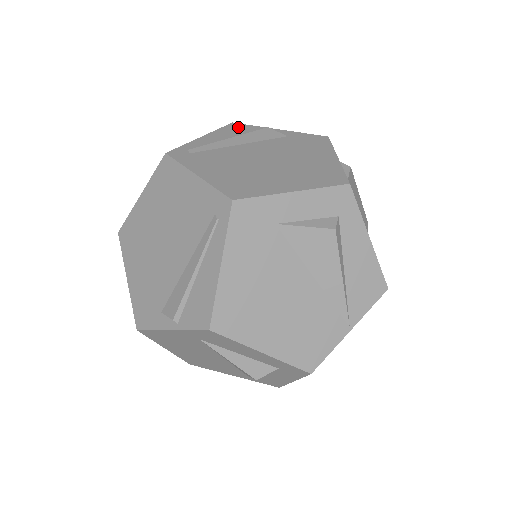
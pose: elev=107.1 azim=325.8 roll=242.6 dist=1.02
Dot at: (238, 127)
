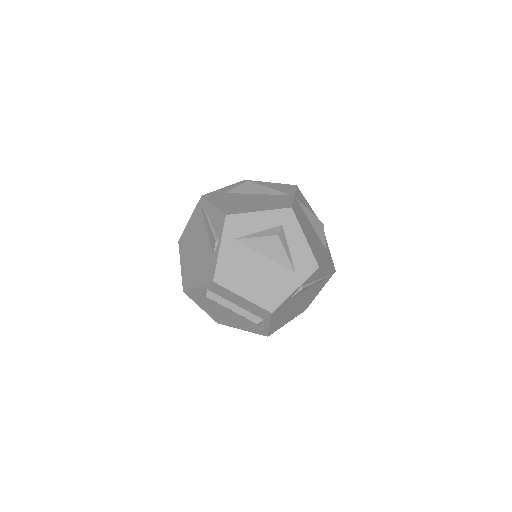
Dot at: occluded
